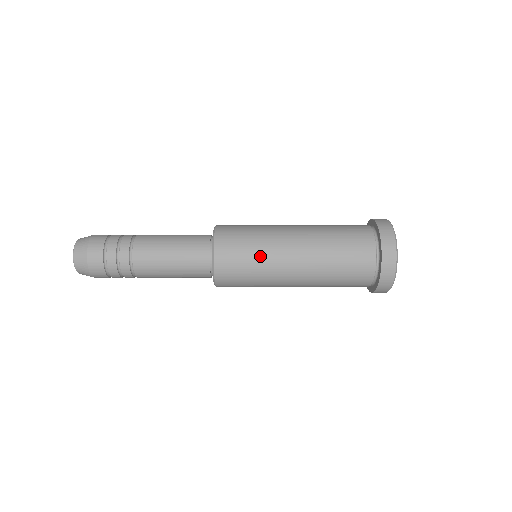
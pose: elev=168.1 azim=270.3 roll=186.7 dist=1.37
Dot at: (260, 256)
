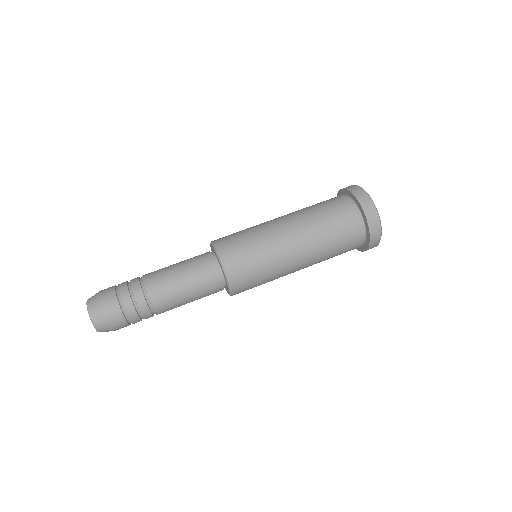
Dot at: (270, 276)
